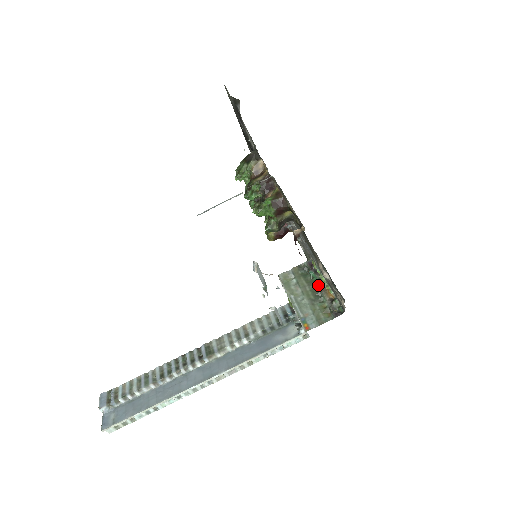
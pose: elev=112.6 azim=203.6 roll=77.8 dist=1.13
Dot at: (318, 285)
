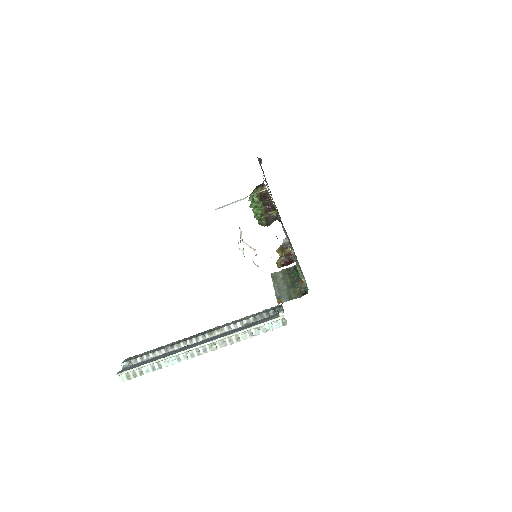
Dot at: (296, 278)
